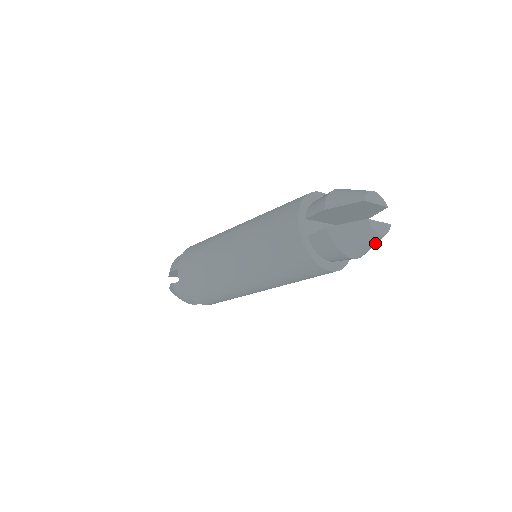
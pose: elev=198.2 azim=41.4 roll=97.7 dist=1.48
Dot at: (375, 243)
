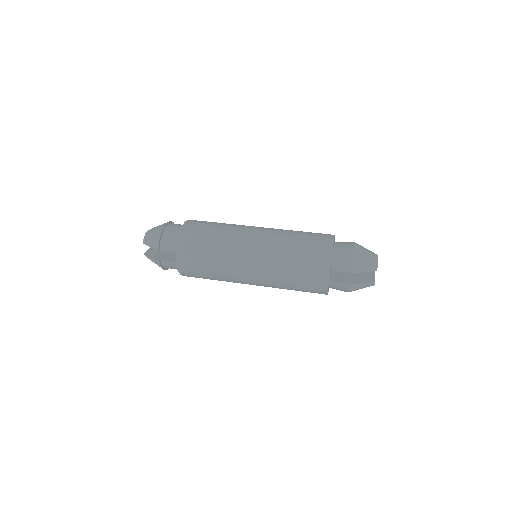
Dot at: occluded
